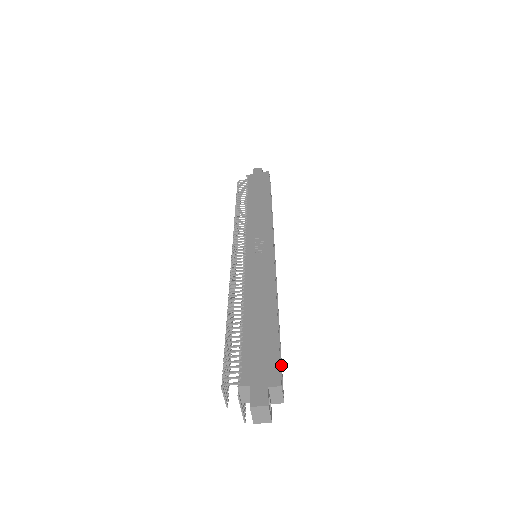
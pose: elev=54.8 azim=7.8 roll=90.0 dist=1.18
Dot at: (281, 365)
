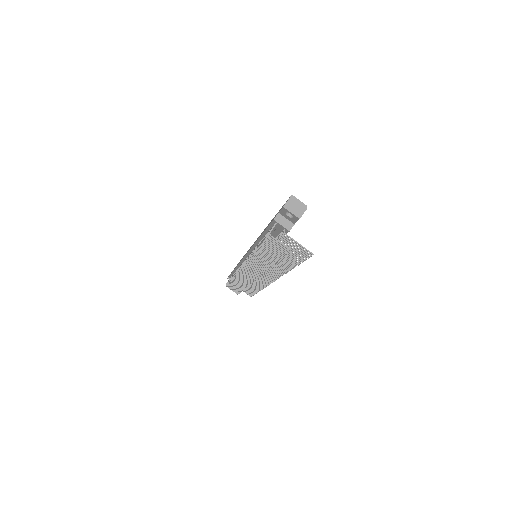
Dot at: occluded
